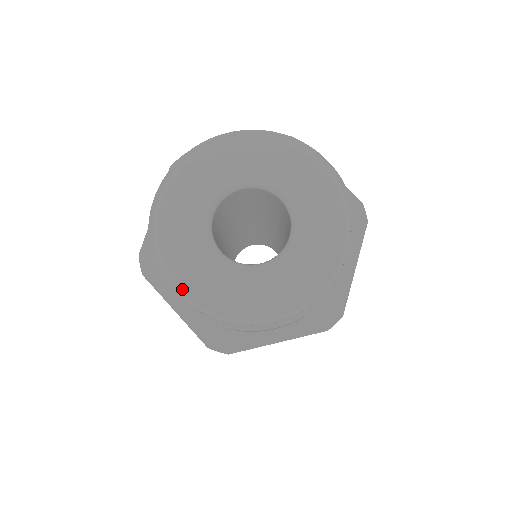
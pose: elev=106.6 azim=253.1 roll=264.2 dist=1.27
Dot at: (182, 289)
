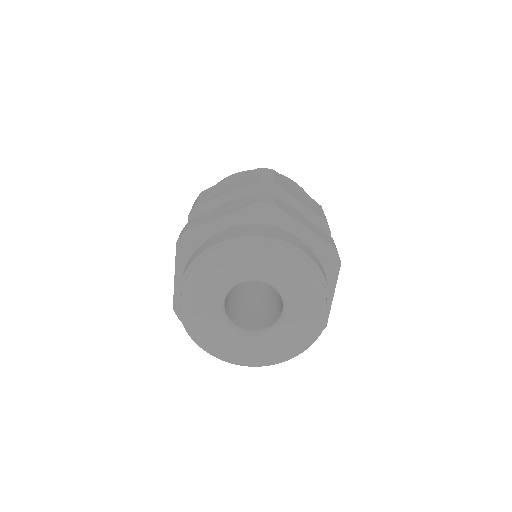
Dot at: (215, 353)
